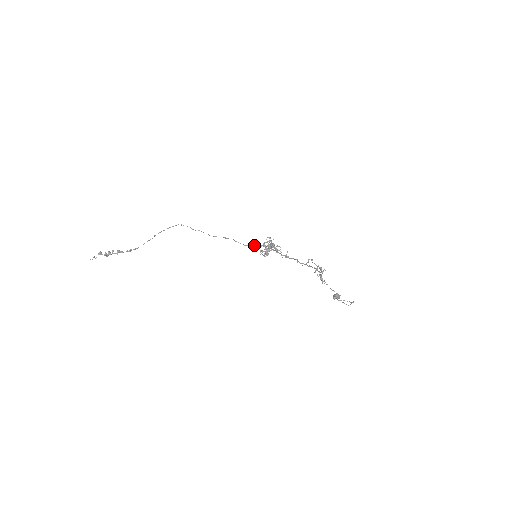
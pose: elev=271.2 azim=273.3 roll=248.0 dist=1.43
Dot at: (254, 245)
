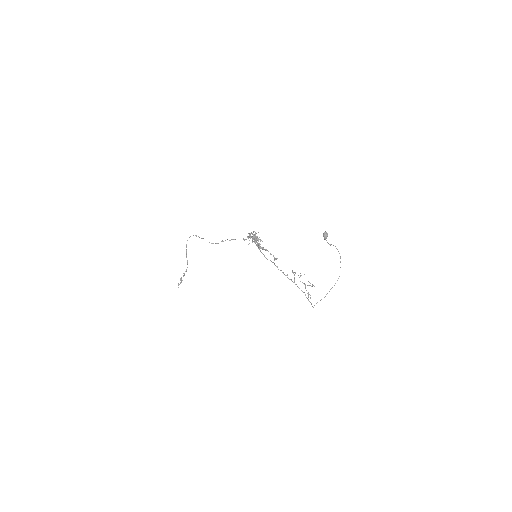
Dot at: occluded
